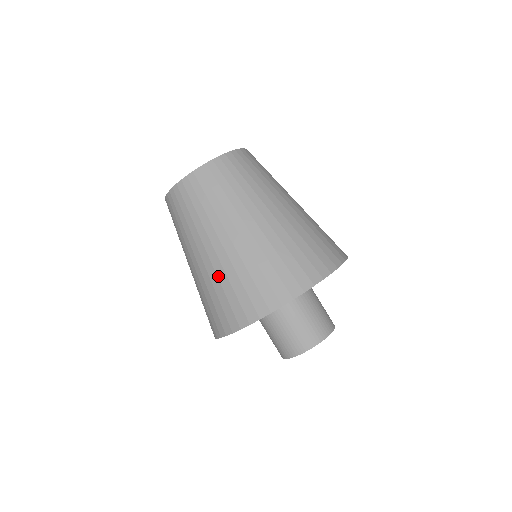
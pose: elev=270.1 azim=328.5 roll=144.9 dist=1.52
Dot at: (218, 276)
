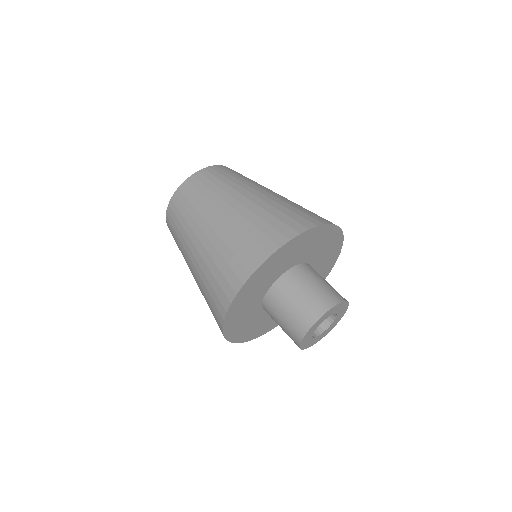
Dot at: (263, 207)
